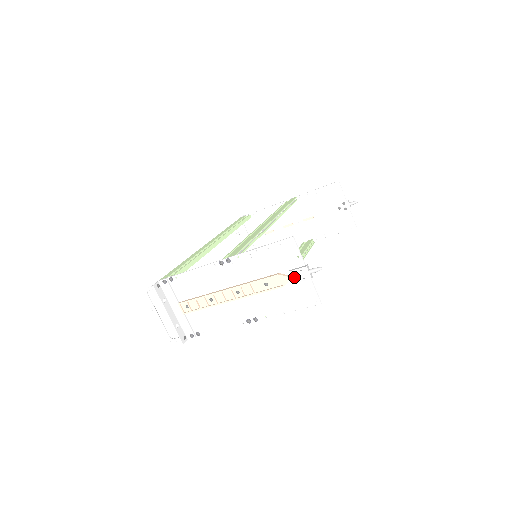
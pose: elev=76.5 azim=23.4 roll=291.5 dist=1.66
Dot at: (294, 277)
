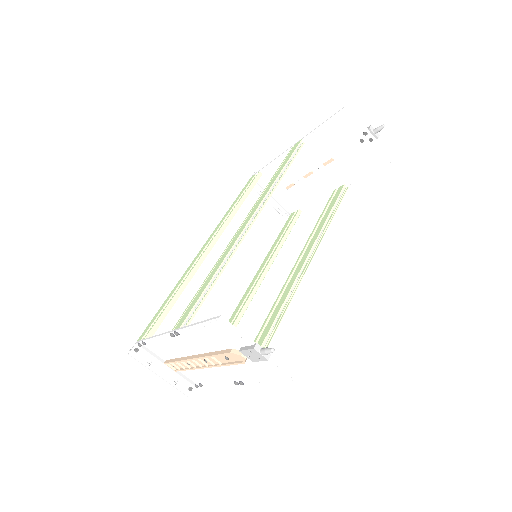
Dot at: (249, 356)
